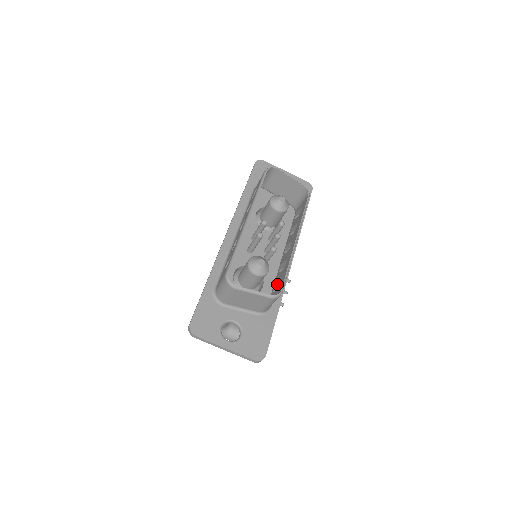
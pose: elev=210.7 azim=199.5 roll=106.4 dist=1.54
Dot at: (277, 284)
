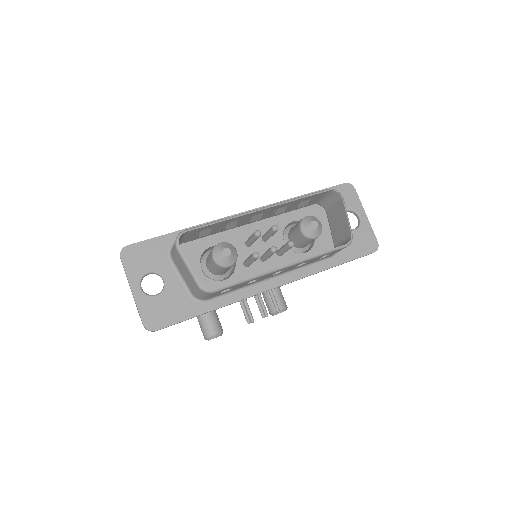
Dot at: occluded
